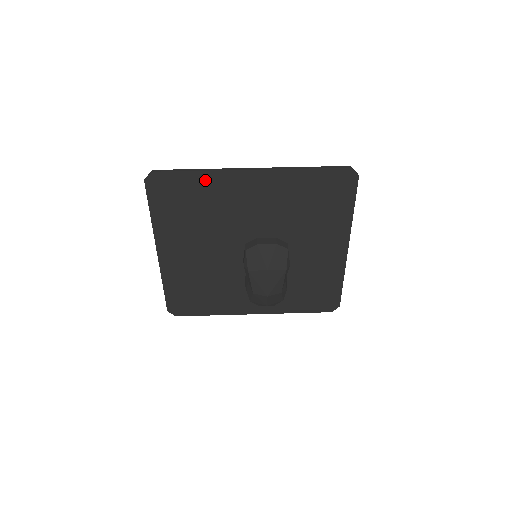
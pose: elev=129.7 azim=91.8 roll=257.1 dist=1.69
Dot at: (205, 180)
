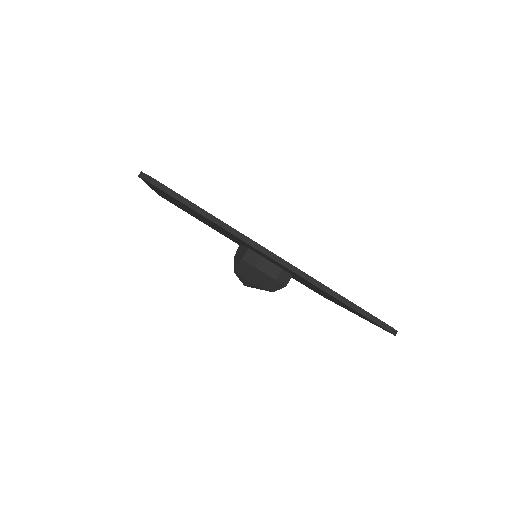
Dot at: occluded
